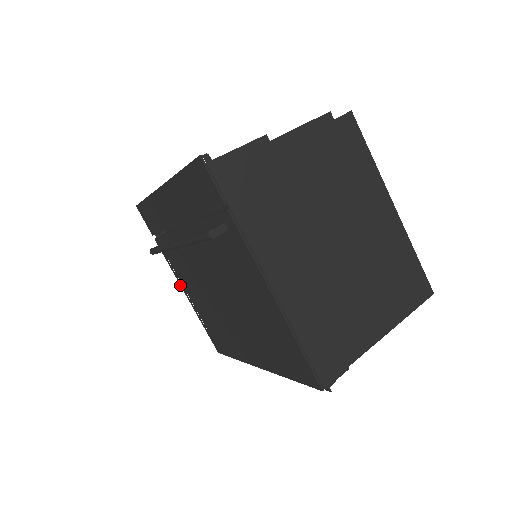
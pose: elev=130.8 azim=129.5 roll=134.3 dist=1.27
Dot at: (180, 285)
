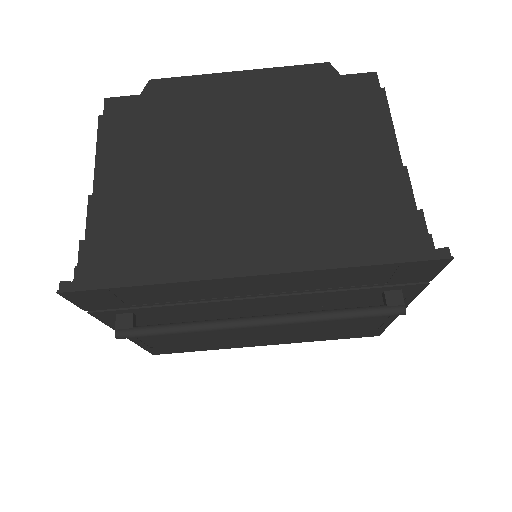
Dot at: occluded
